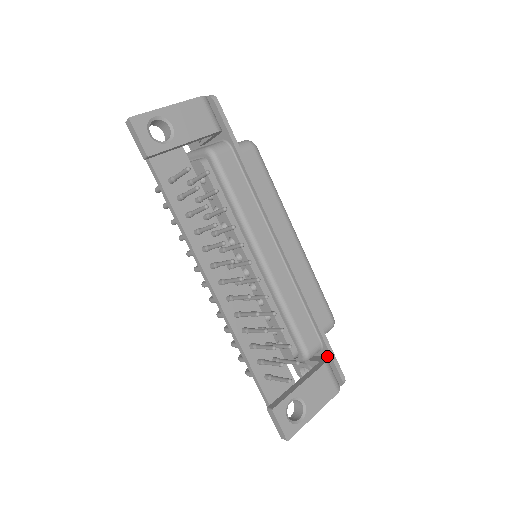
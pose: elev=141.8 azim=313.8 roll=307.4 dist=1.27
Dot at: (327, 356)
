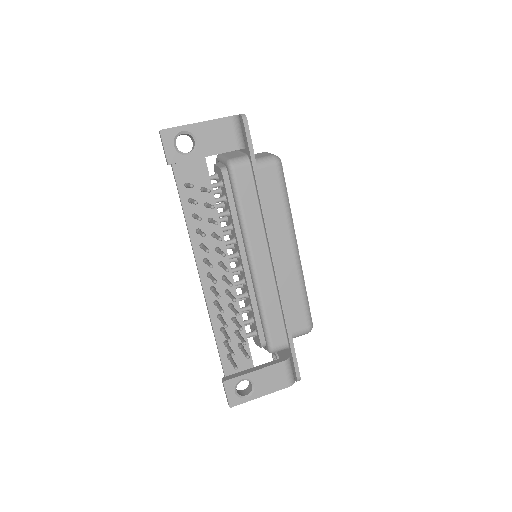
Dot at: (290, 355)
